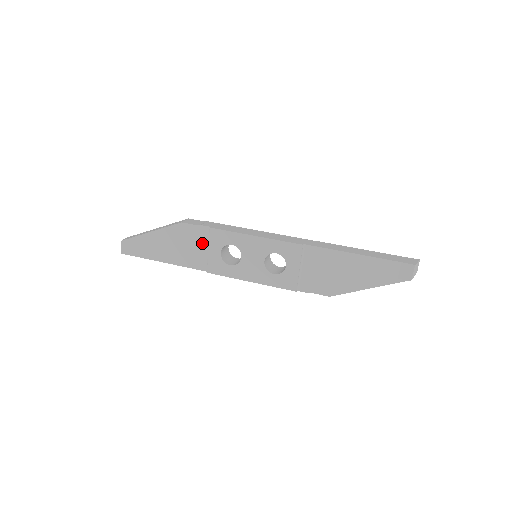
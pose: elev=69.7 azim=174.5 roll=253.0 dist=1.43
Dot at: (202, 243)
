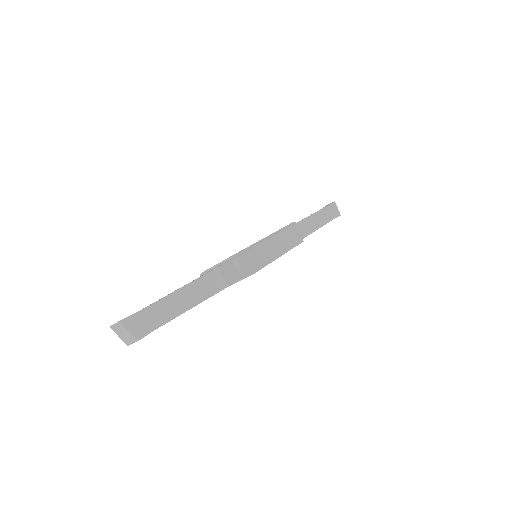
Dot at: occluded
